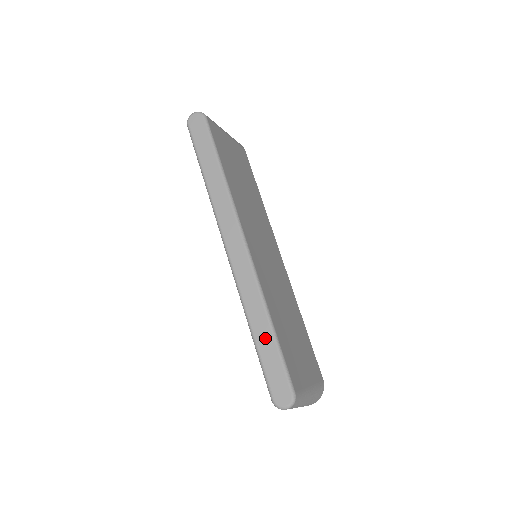
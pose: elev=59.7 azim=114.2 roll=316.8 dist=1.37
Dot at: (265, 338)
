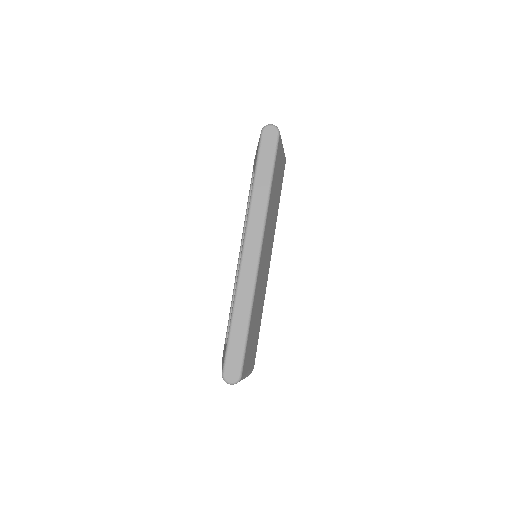
Dot at: (240, 328)
